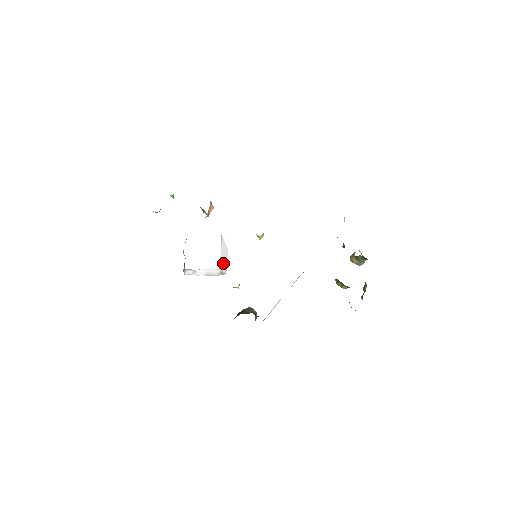
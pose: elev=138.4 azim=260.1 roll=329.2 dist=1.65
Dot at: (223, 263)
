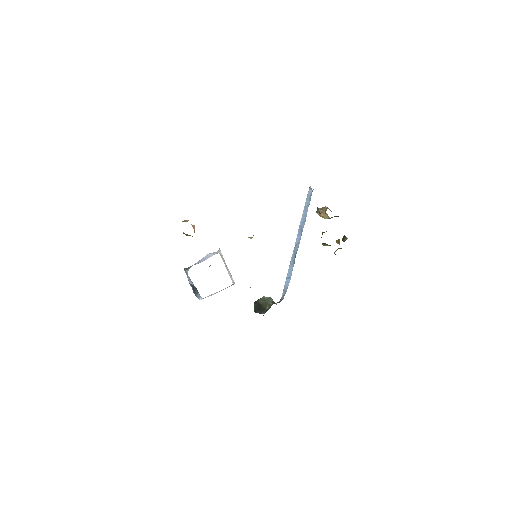
Dot at: (229, 274)
